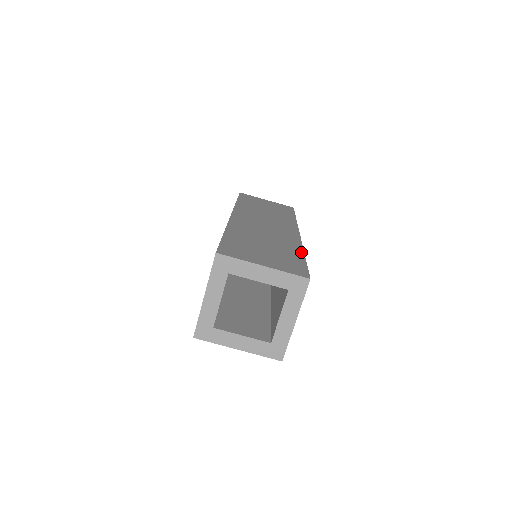
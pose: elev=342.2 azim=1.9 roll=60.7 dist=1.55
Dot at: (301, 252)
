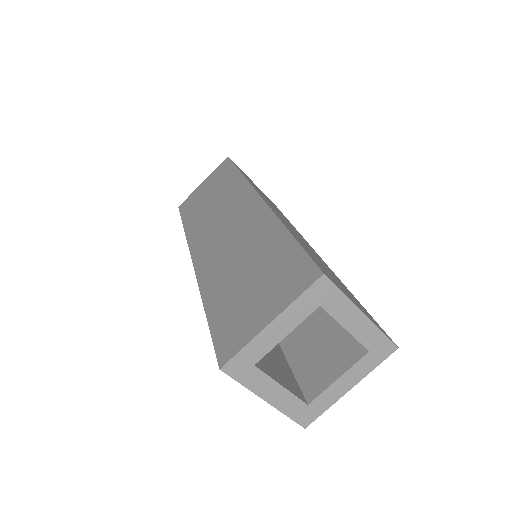
Dot at: occluded
